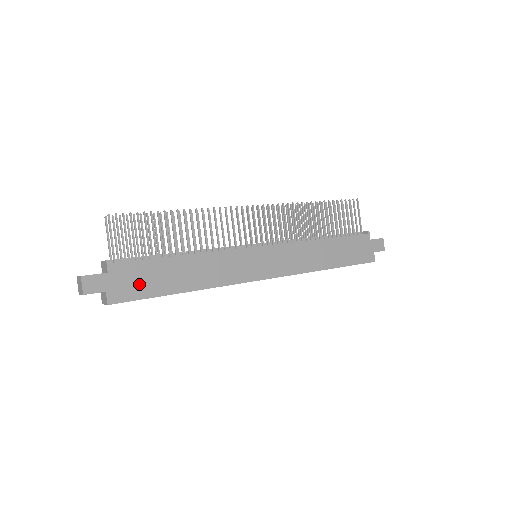
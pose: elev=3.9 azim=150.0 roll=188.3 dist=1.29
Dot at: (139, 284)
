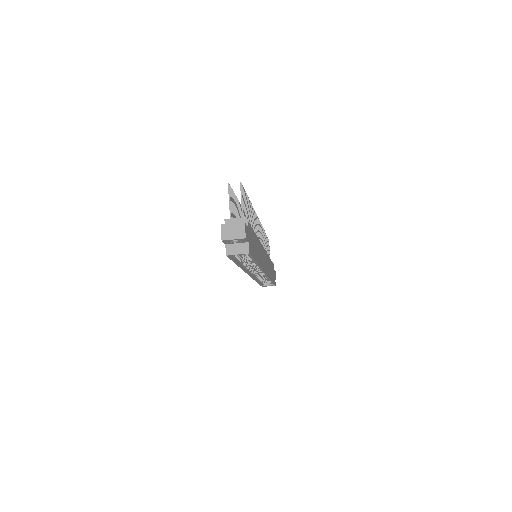
Dot at: (252, 245)
